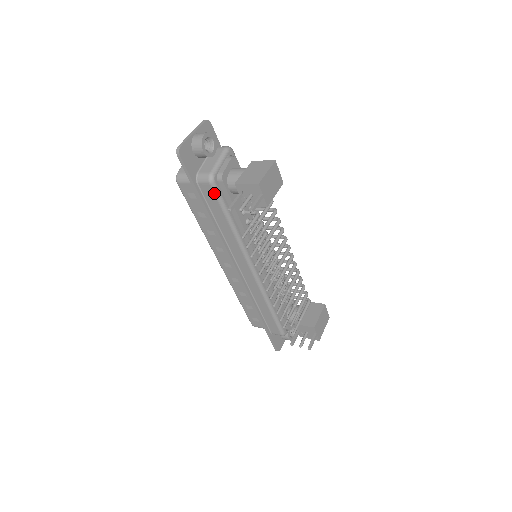
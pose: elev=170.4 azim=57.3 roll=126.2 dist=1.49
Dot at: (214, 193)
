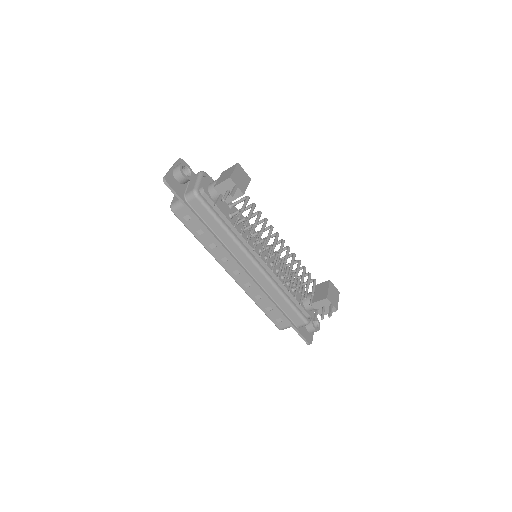
Dot at: (202, 204)
